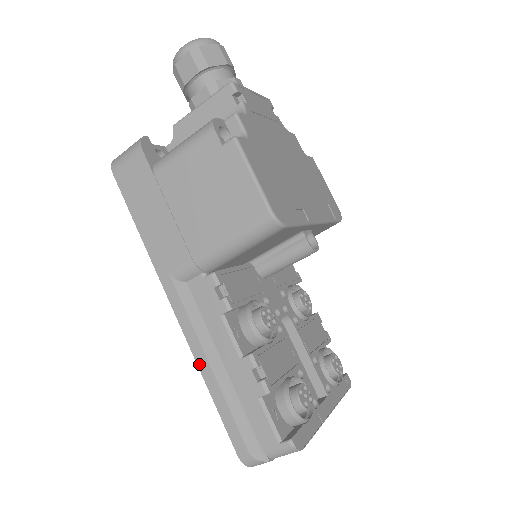
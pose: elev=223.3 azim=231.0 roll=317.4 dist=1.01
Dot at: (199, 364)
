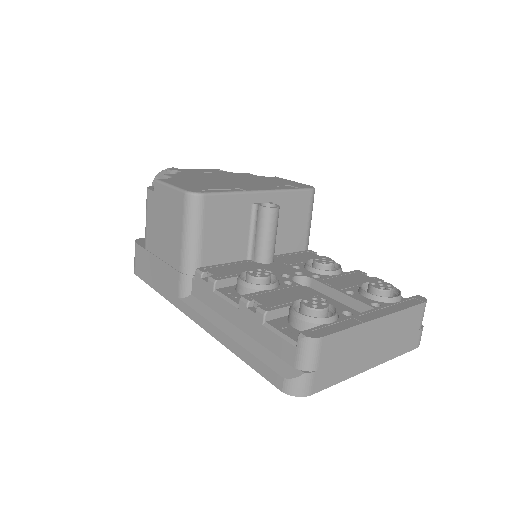
Dot at: (221, 341)
